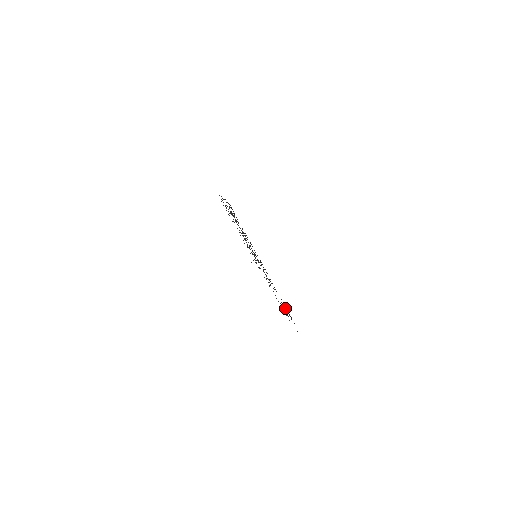
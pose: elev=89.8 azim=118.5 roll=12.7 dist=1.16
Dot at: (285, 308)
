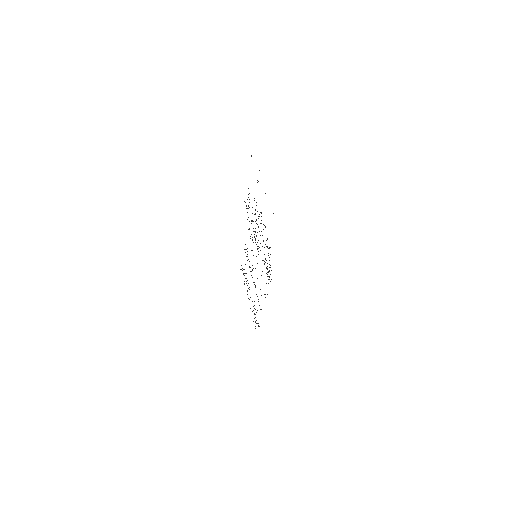
Dot at: (267, 269)
